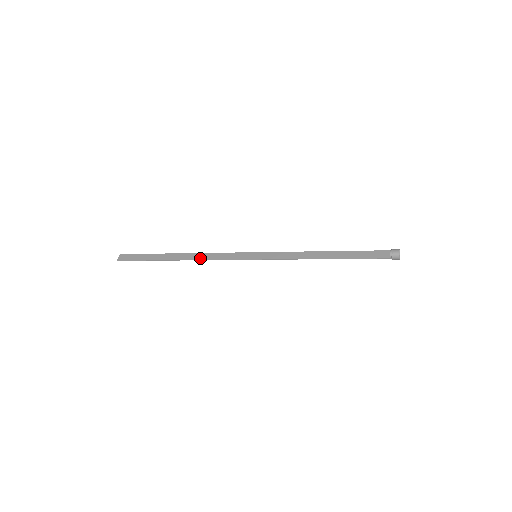
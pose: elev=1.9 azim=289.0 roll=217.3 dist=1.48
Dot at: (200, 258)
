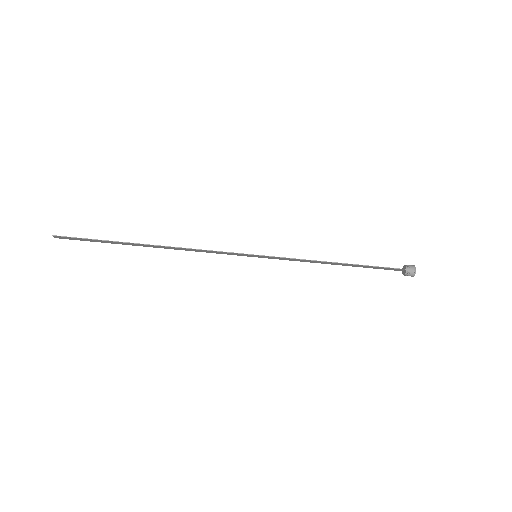
Dot at: (182, 248)
